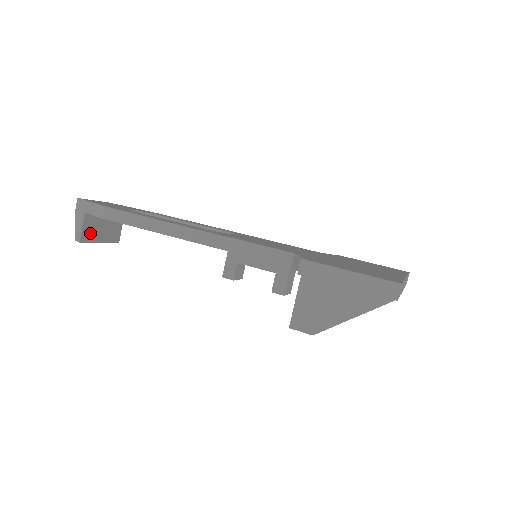
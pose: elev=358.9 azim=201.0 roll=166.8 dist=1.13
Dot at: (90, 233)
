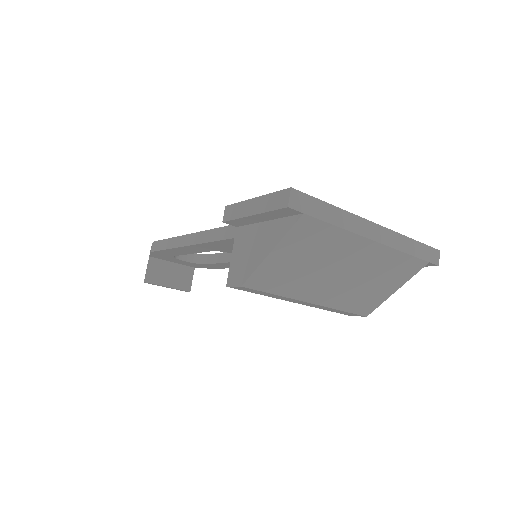
Dot at: (156, 276)
